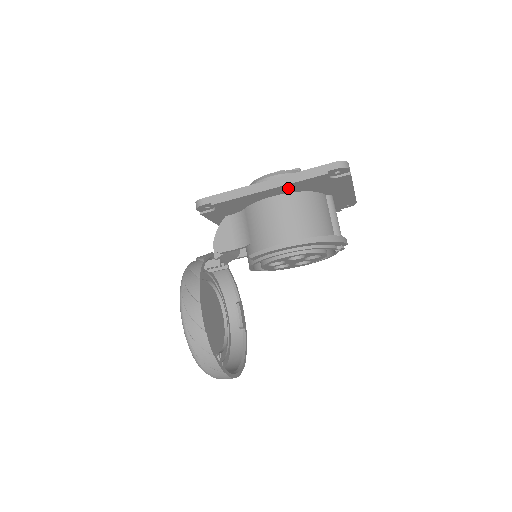
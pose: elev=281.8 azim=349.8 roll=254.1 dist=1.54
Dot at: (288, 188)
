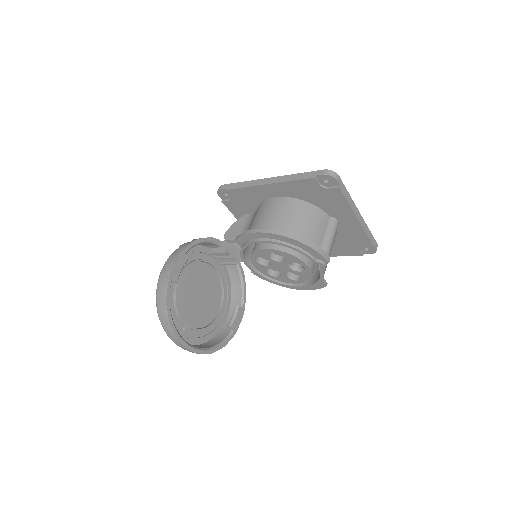
Dot at: (285, 189)
